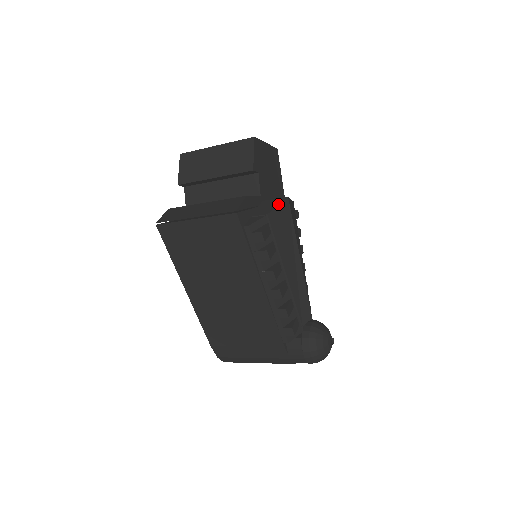
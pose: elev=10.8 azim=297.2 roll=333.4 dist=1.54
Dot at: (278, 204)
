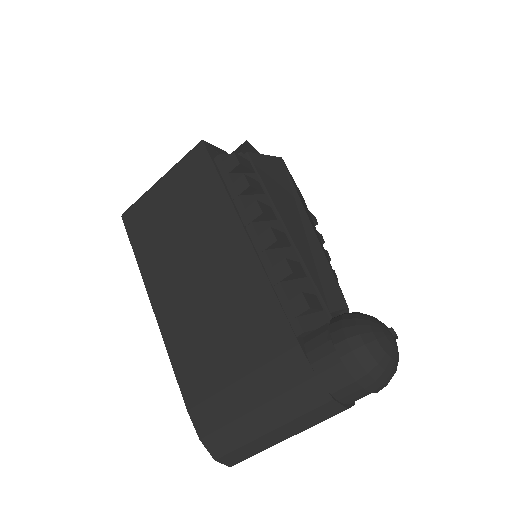
Dot at: (266, 155)
